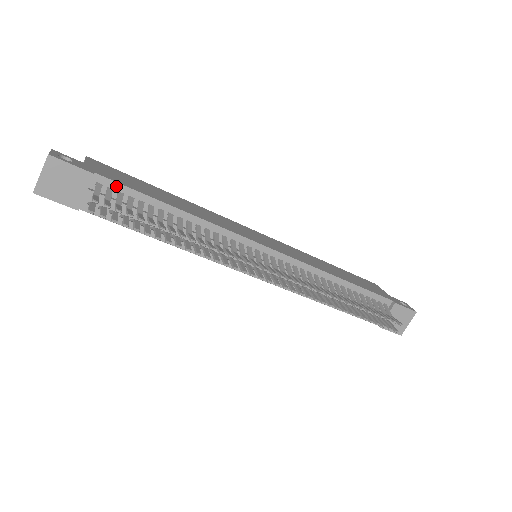
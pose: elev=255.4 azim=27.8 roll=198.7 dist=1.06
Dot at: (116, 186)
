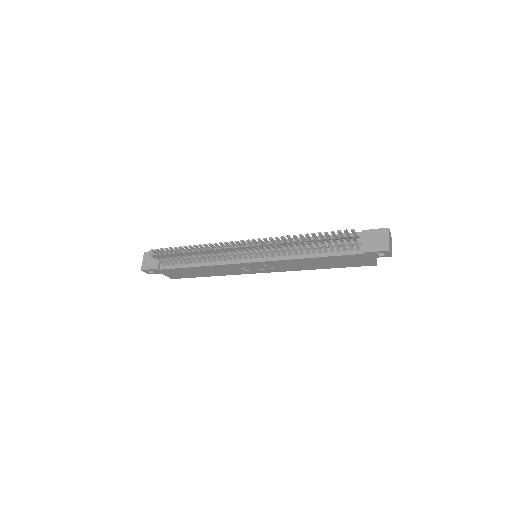
Dot at: occluded
